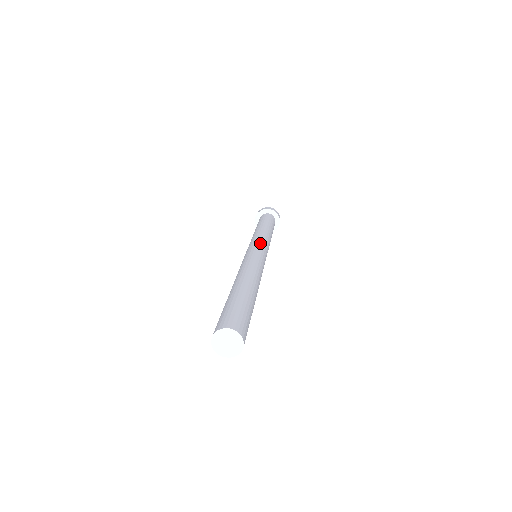
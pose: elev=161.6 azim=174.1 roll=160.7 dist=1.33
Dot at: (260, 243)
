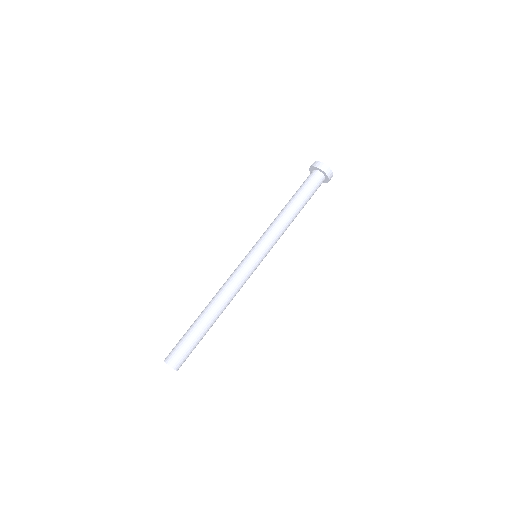
Dot at: (258, 245)
